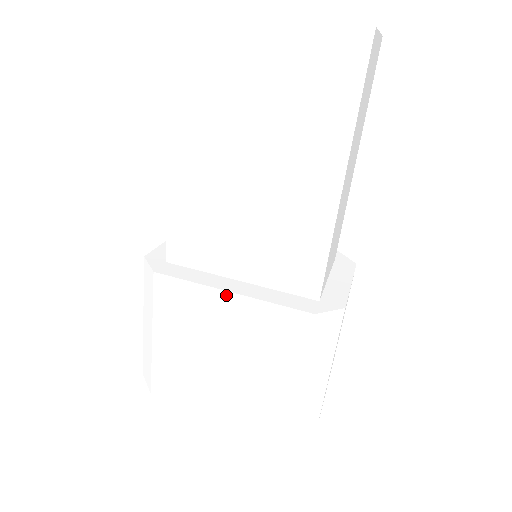
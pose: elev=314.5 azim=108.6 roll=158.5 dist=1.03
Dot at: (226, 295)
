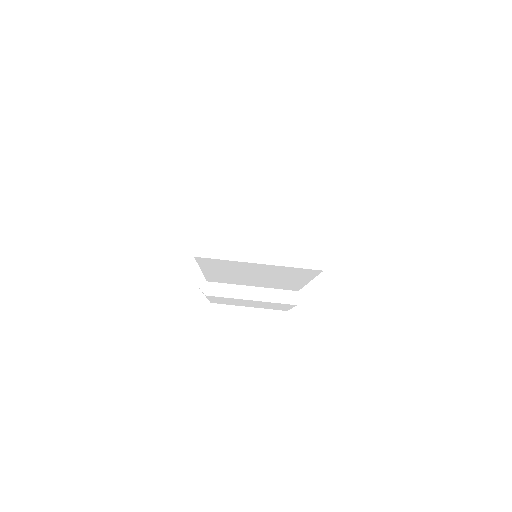
Dot at: (249, 300)
